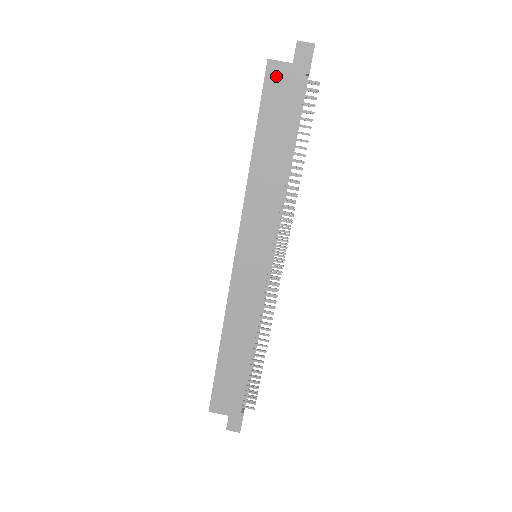
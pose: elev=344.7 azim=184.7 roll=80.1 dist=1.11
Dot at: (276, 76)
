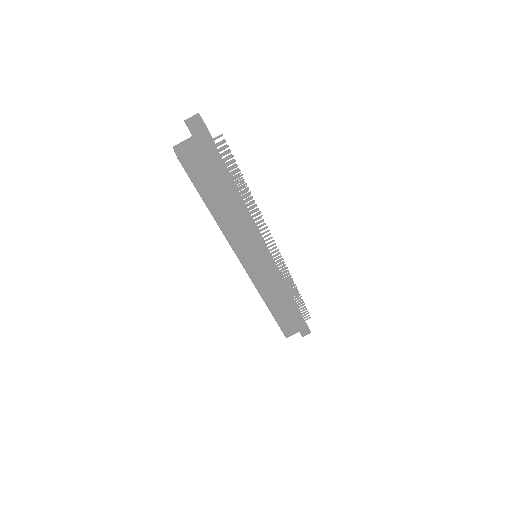
Dot at: (192, 164)
